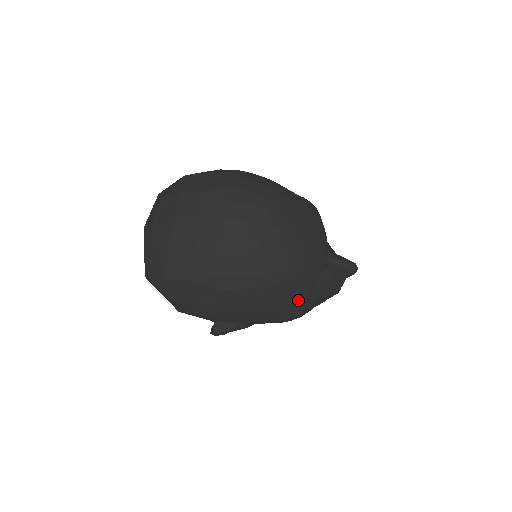
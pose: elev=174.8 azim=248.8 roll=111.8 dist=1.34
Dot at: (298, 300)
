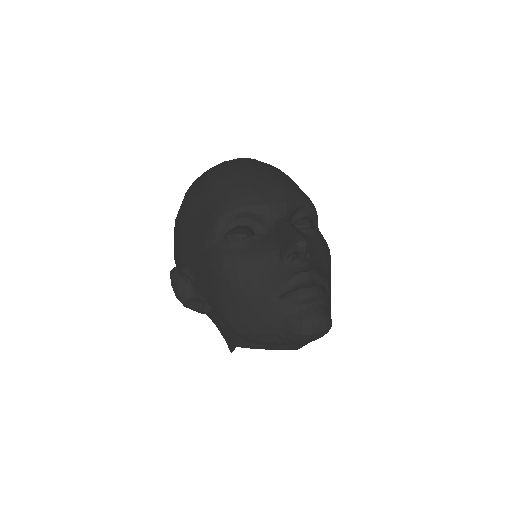
Dot at: (218, 210)
